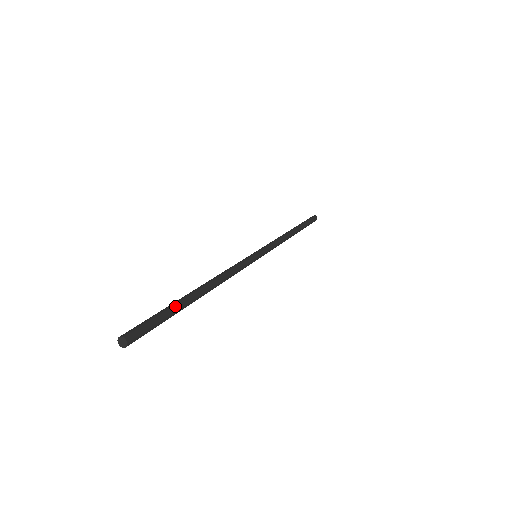
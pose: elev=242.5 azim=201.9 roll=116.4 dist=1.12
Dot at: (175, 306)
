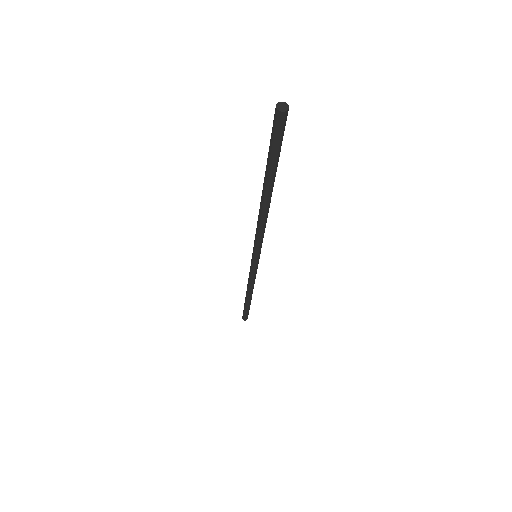
Dot at: (277, 162)
